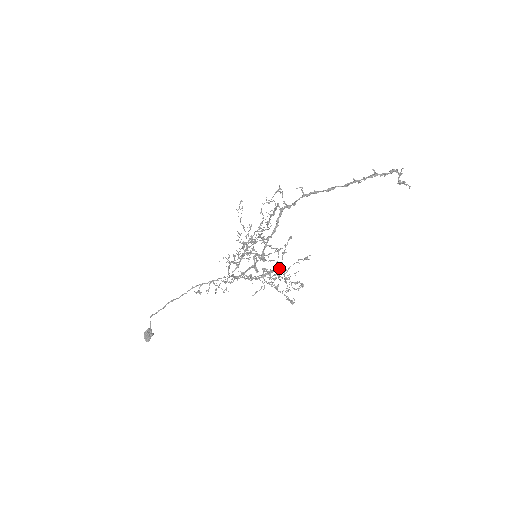
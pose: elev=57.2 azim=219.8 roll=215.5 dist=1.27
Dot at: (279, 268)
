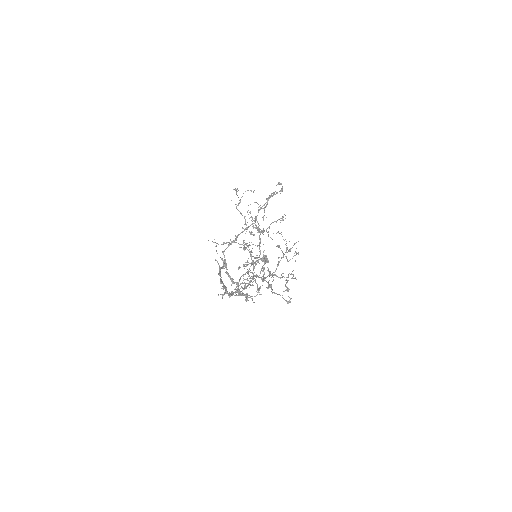
Dot at: (268, 275)
